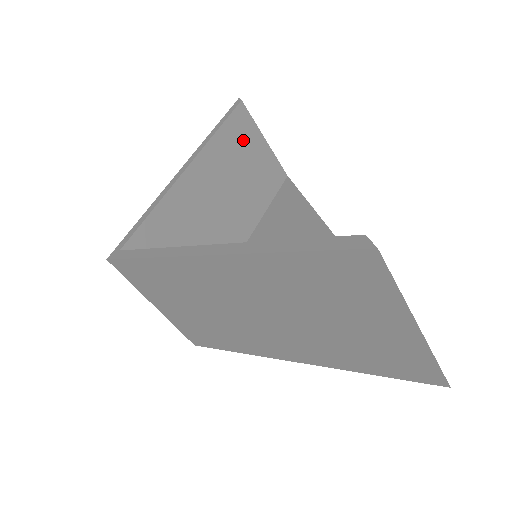
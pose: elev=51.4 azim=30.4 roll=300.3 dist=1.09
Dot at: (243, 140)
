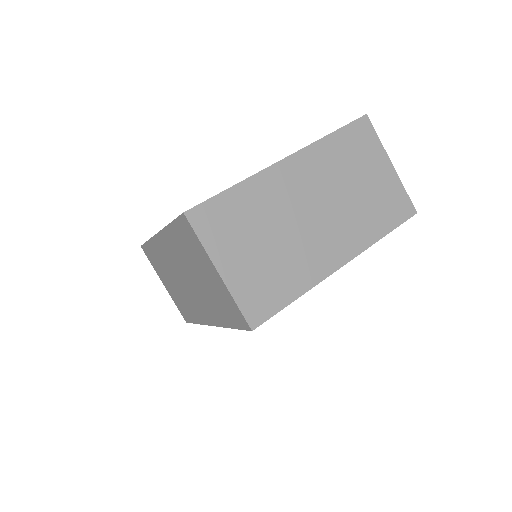
Dot at: occluded
